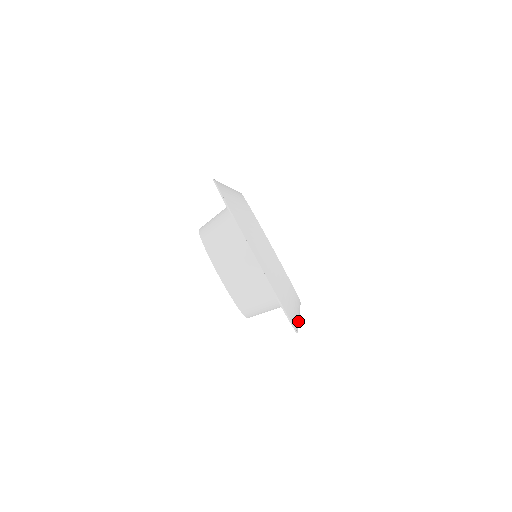
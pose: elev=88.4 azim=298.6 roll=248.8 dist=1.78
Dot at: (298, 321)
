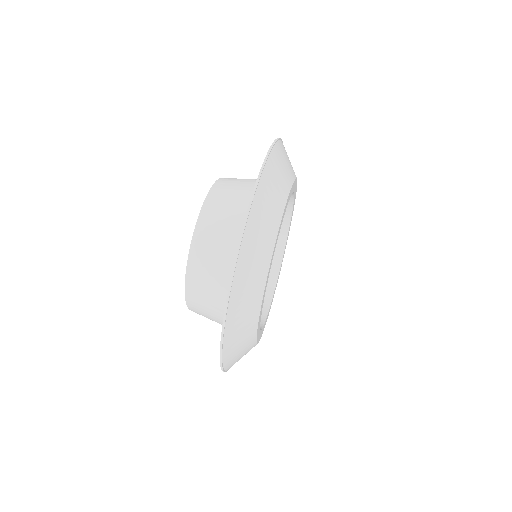
Dot at: (238, 360)
